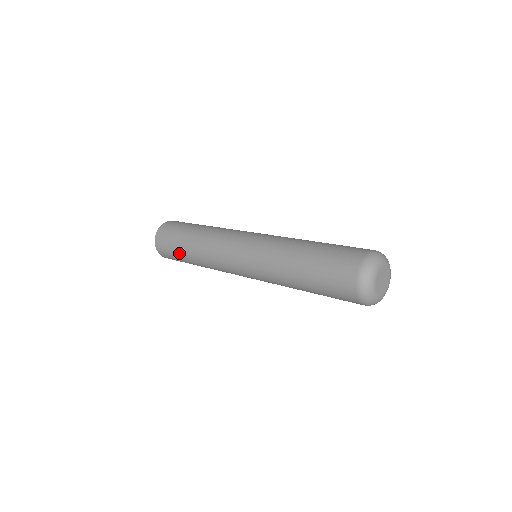
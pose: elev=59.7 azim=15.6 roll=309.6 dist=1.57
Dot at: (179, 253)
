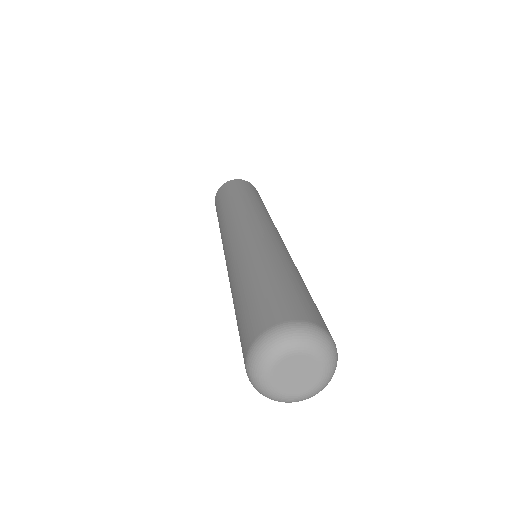
Dot at: occluded
